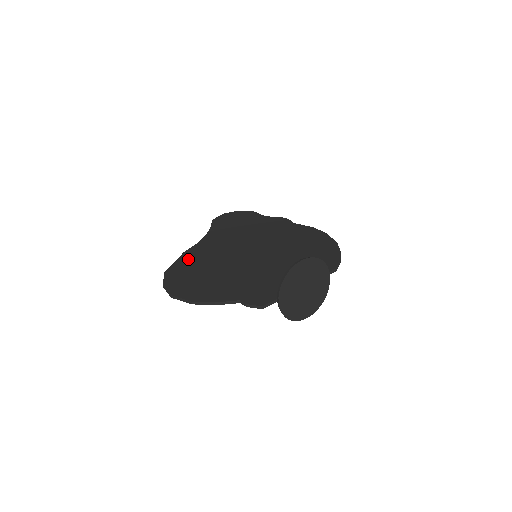
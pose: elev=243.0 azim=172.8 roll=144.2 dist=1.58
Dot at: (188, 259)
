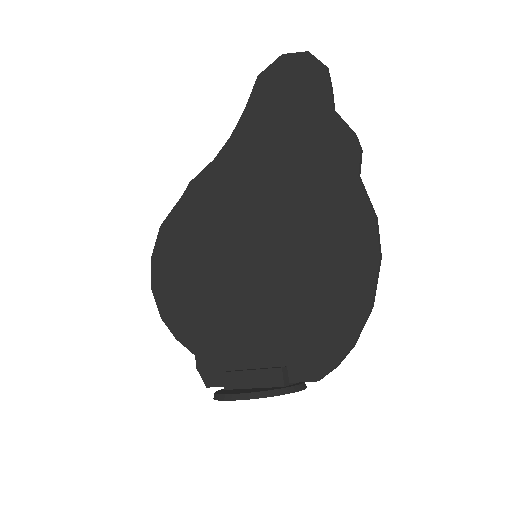
Dot at: (188, 208)
